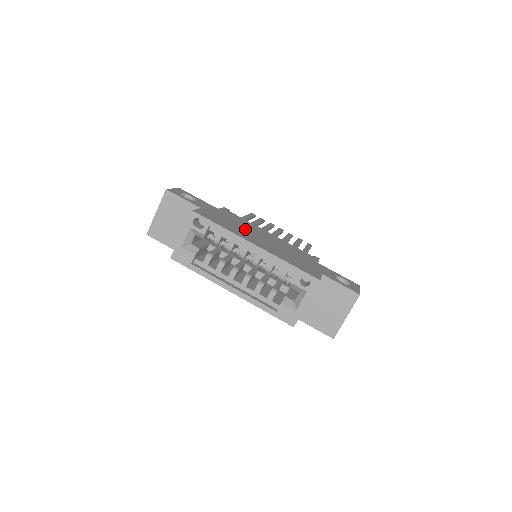
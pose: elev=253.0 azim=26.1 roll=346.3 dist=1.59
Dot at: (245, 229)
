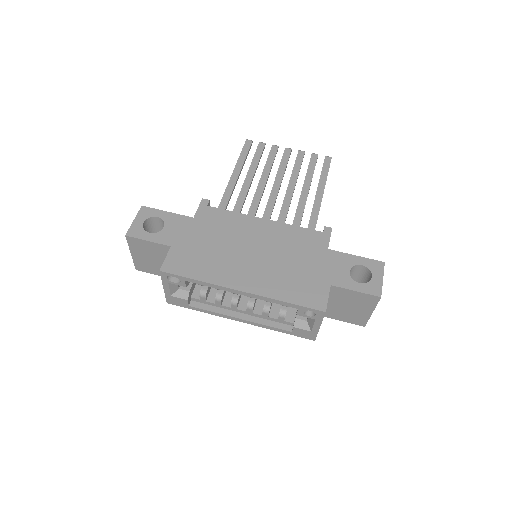
Dot at: (229, 249)
